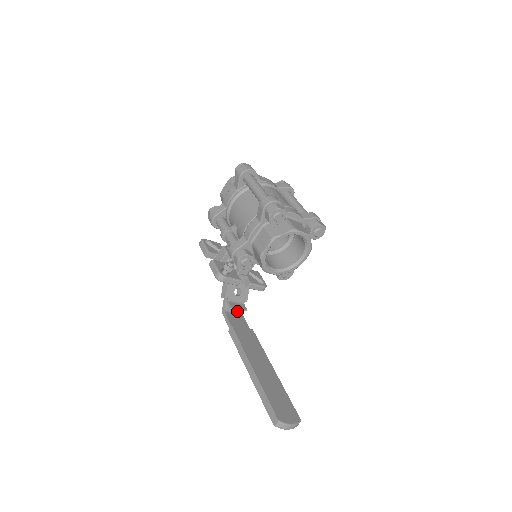
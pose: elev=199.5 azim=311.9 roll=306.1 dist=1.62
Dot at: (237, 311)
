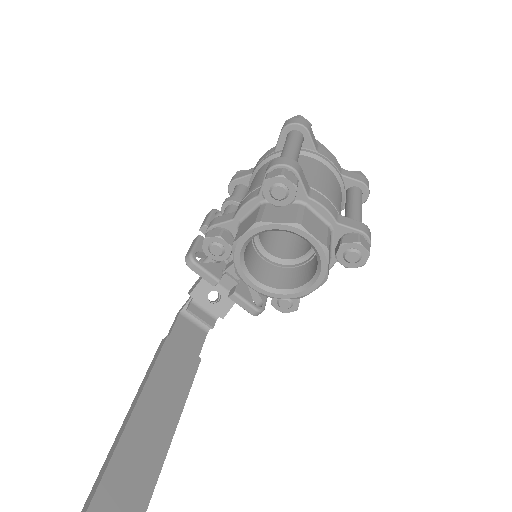
Dot at: (202, 323)
